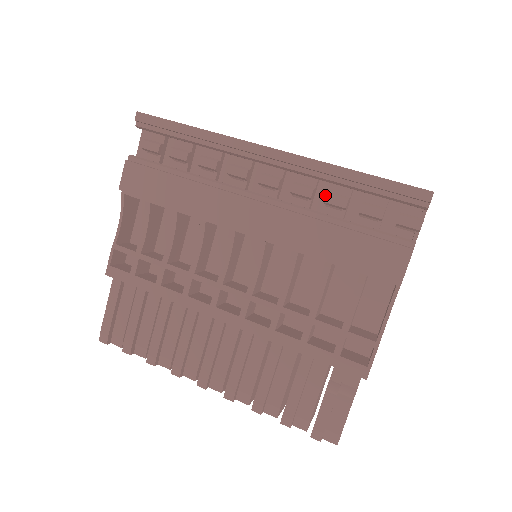
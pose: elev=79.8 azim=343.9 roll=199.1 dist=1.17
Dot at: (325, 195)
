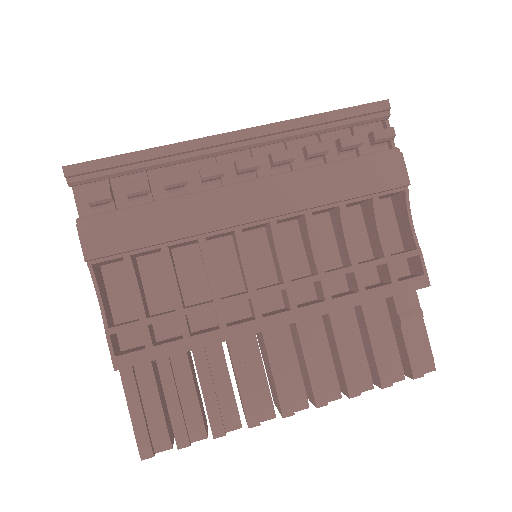
Dot at: (300, 153)
